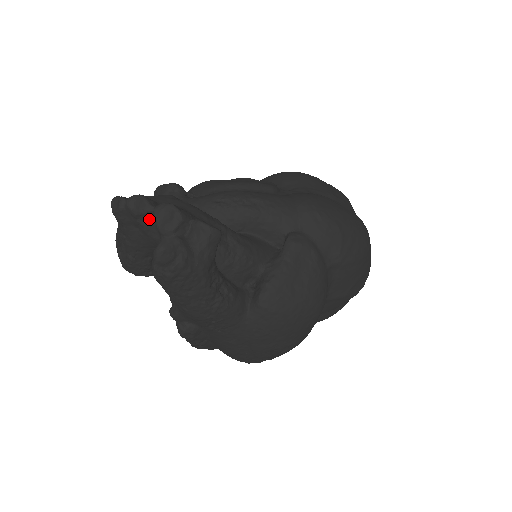
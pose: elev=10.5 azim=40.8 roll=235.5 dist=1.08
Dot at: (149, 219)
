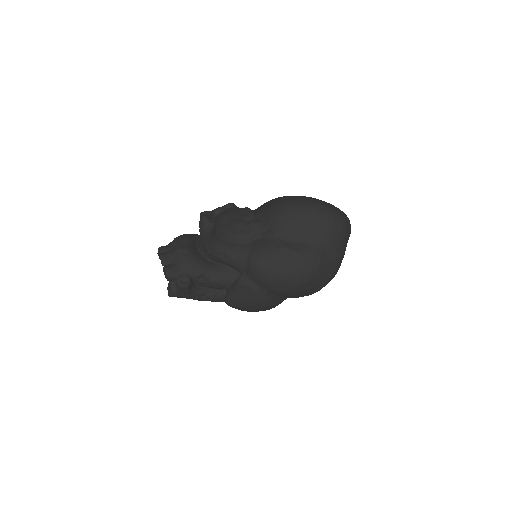
Dot at: occluded
